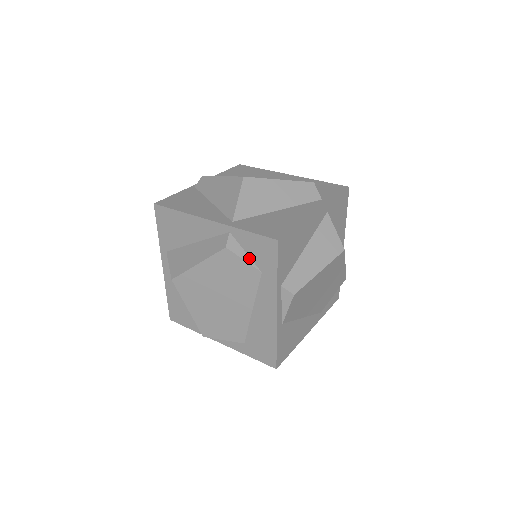
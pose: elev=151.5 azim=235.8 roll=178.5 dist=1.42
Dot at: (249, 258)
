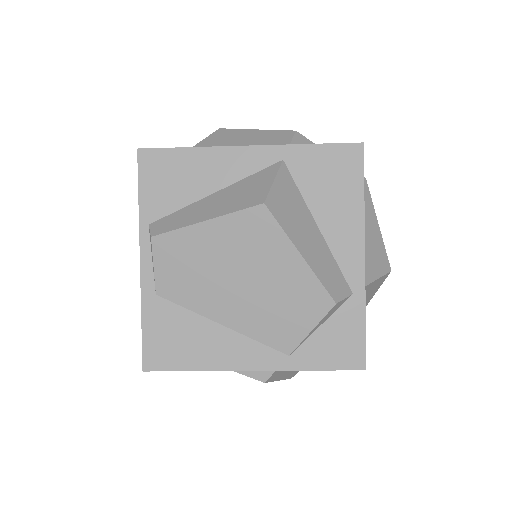
Dot at: occluded
